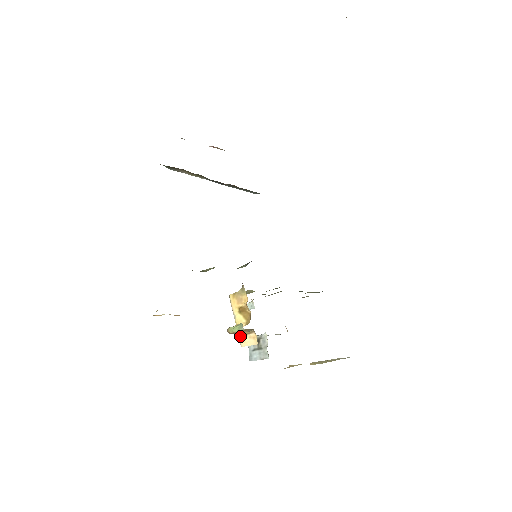
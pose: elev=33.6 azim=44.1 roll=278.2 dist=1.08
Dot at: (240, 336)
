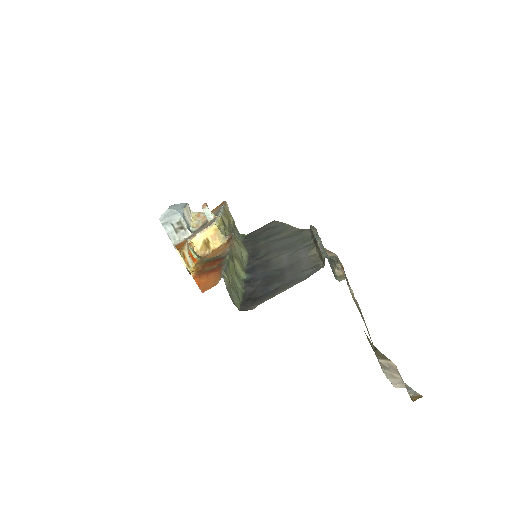
Dot at: occluded
